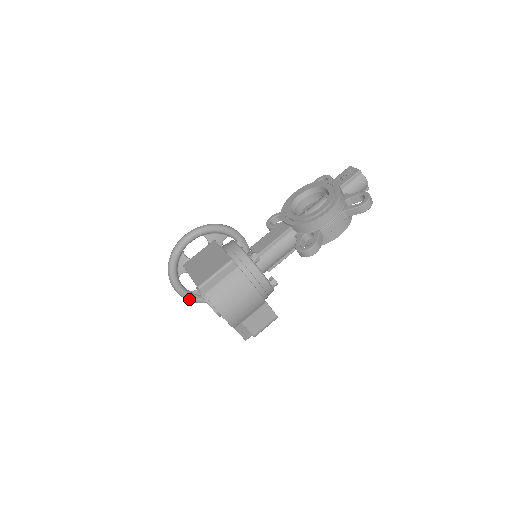
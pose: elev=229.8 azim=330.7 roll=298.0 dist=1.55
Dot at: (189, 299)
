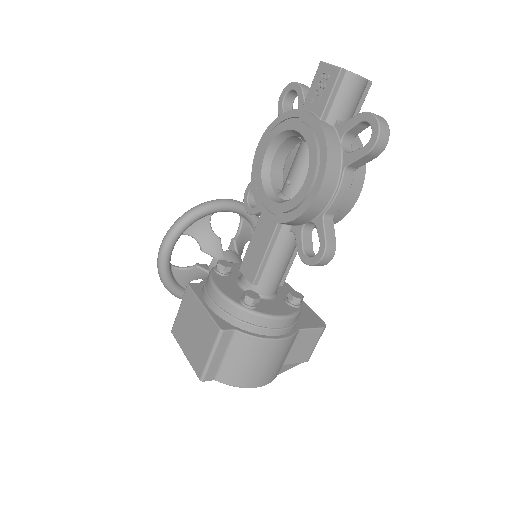
Dot at: occluded
